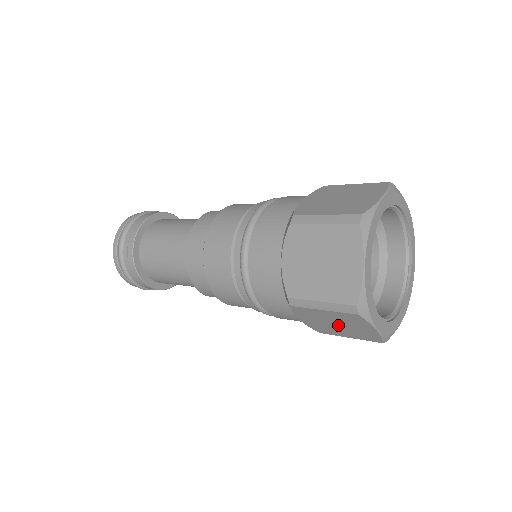
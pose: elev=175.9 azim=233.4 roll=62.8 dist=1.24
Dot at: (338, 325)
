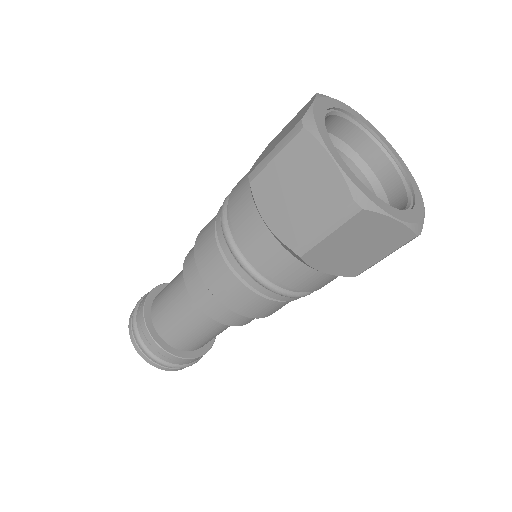
Dot at: (360, 246)
